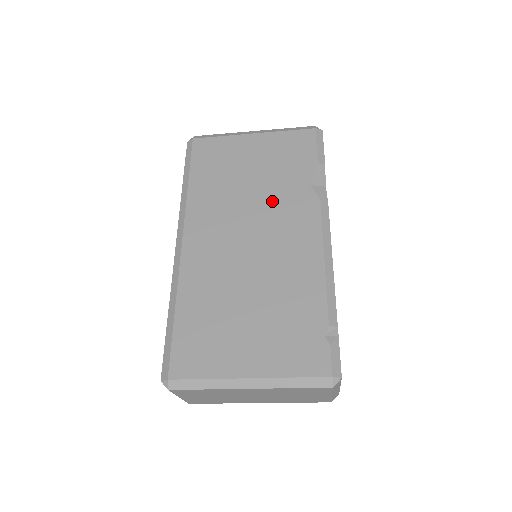
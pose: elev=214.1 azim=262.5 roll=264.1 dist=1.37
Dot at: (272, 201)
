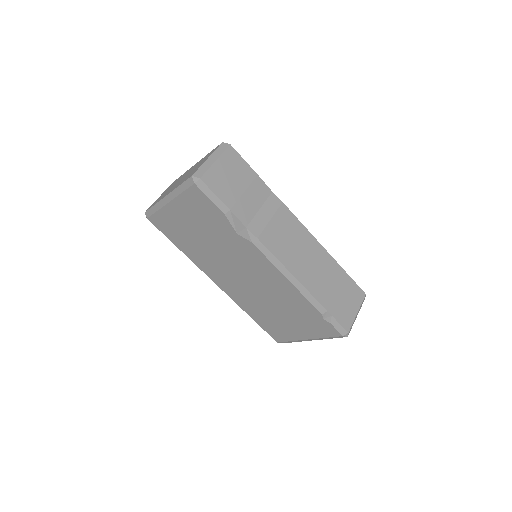
Dot at: (229, 251)
